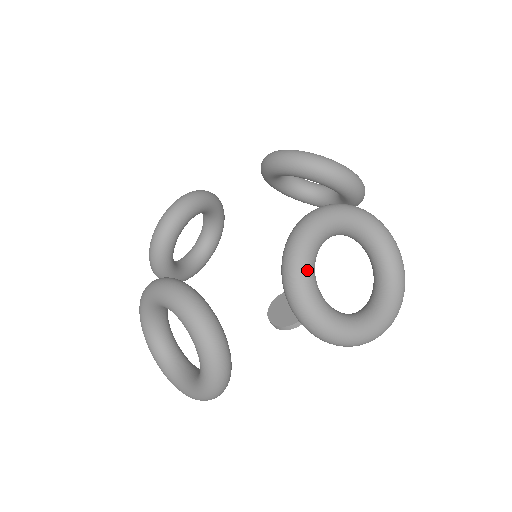
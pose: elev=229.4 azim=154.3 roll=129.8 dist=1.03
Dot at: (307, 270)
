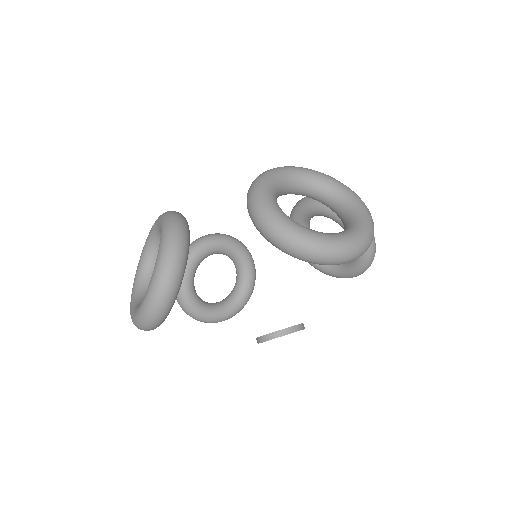
Dot at: (269, 179)
